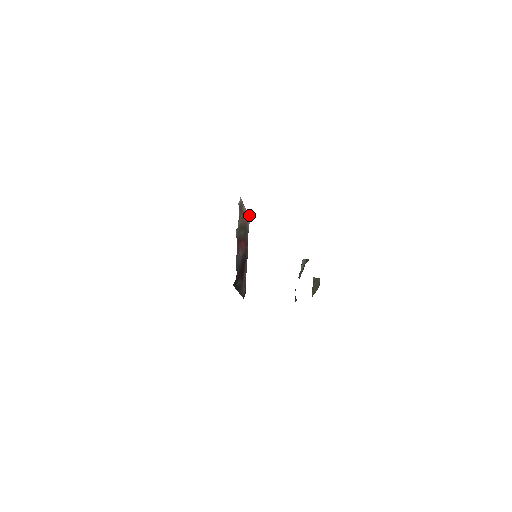
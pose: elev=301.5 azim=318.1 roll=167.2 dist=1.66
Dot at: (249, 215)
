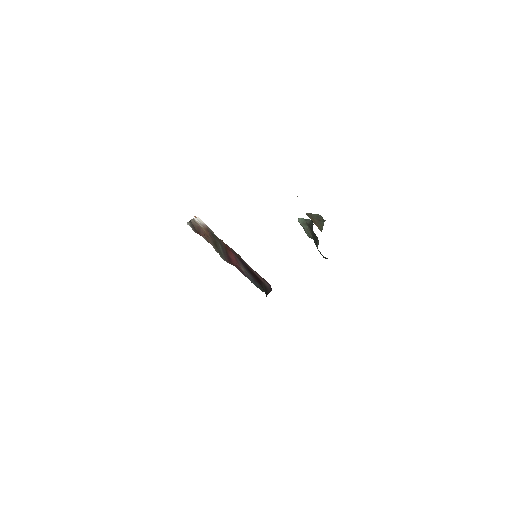
Dot at: (198, 218)
